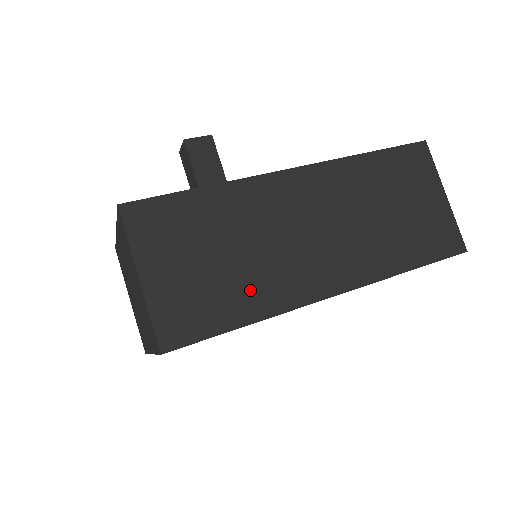
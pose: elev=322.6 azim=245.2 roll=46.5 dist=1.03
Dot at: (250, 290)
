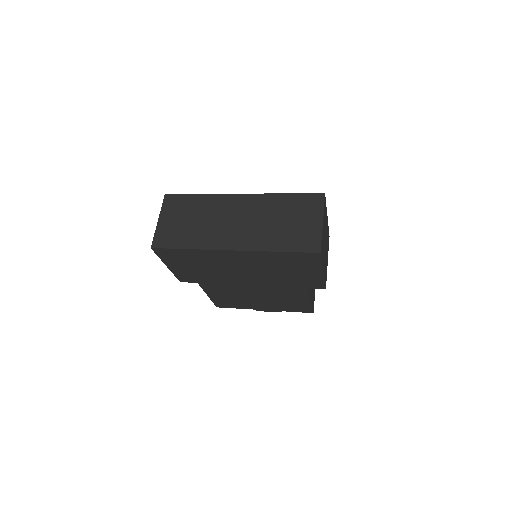
Dot at: (195, 236)
